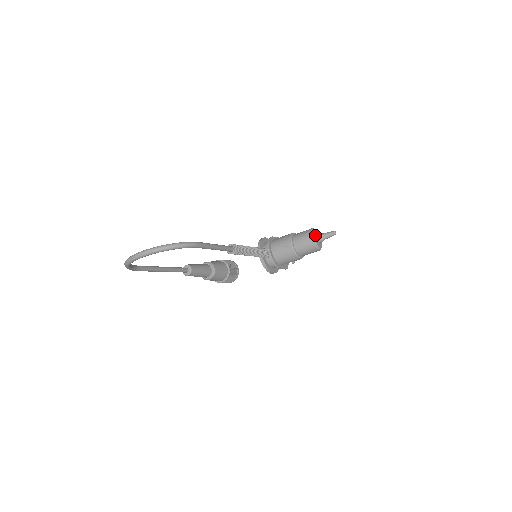
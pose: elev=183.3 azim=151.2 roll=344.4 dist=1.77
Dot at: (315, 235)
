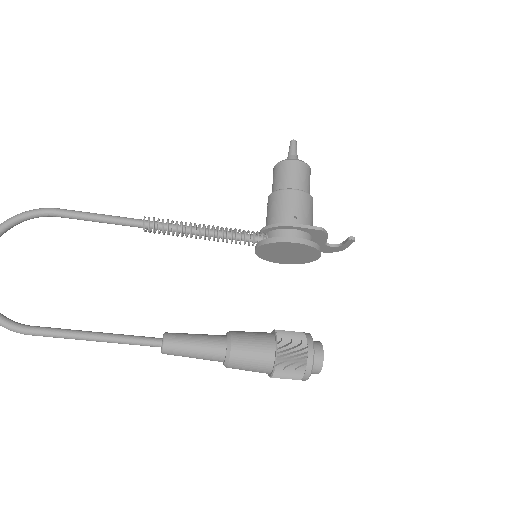
Dot at: occluded
